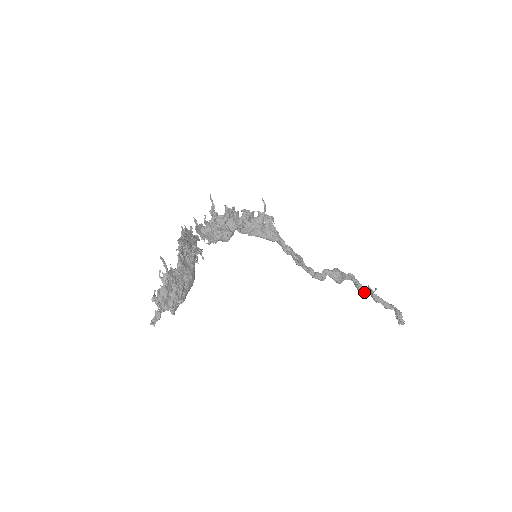
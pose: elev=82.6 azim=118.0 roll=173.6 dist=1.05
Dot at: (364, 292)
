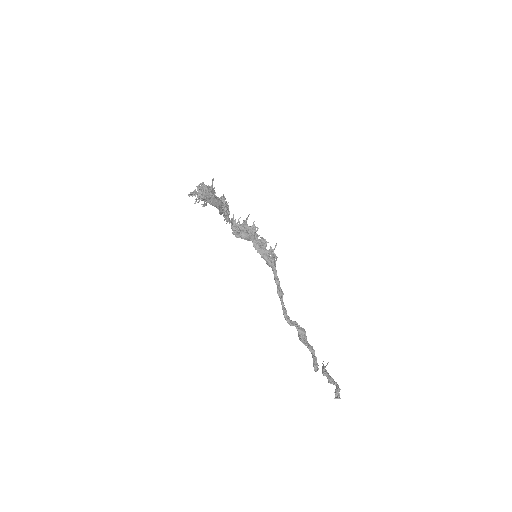
Dot at: occluded
